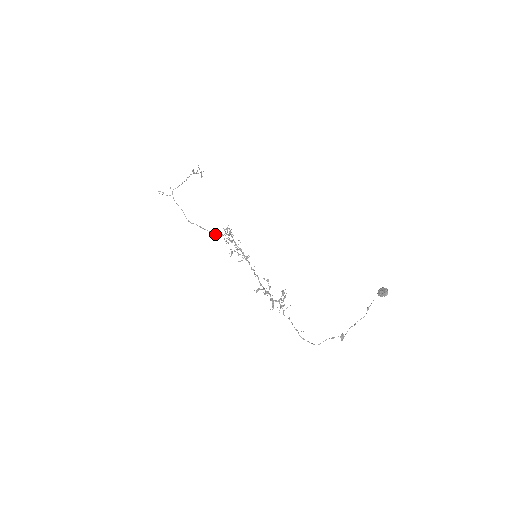
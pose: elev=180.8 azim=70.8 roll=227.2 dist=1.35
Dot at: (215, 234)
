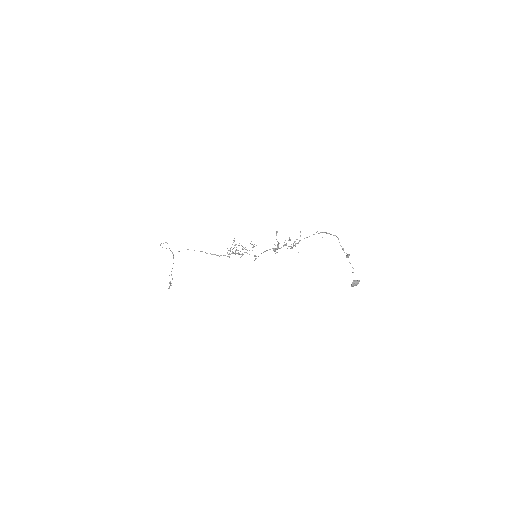
Dot at: (215, 254)
